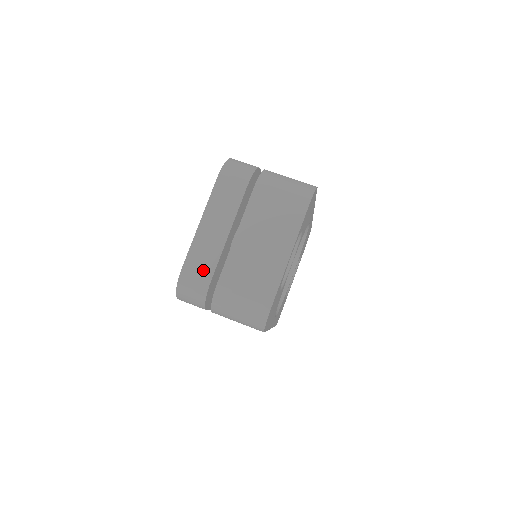
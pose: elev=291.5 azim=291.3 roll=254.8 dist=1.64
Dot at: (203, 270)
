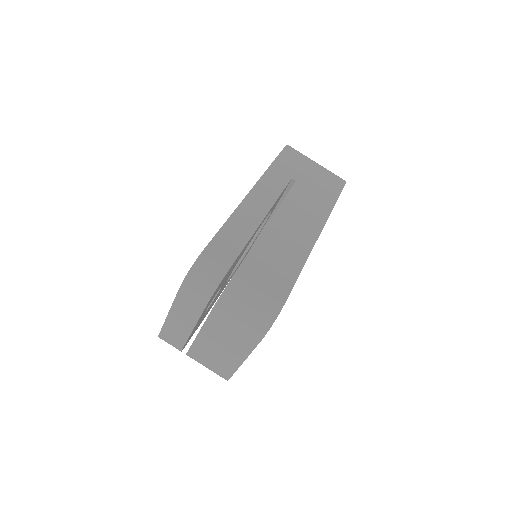
Dot at: (175, 341)
